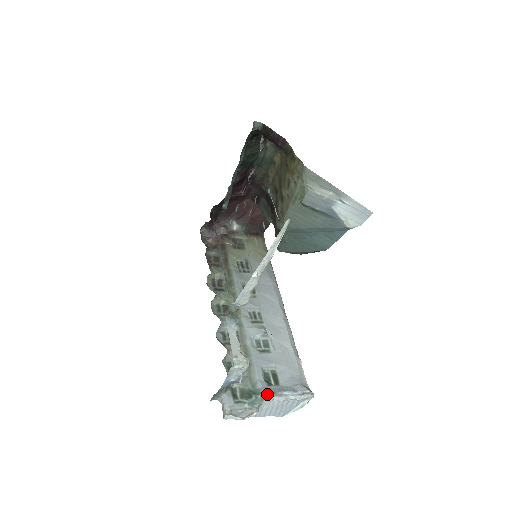
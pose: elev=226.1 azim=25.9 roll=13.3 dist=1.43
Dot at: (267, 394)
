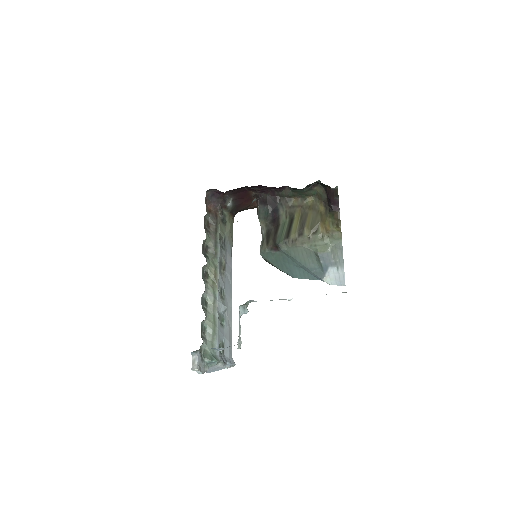
Dot at: (221, 362)
